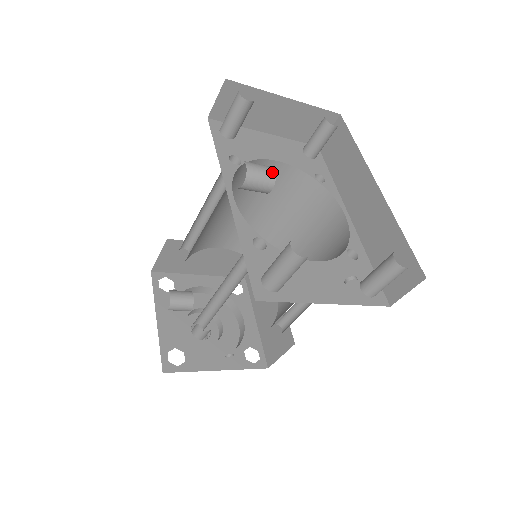
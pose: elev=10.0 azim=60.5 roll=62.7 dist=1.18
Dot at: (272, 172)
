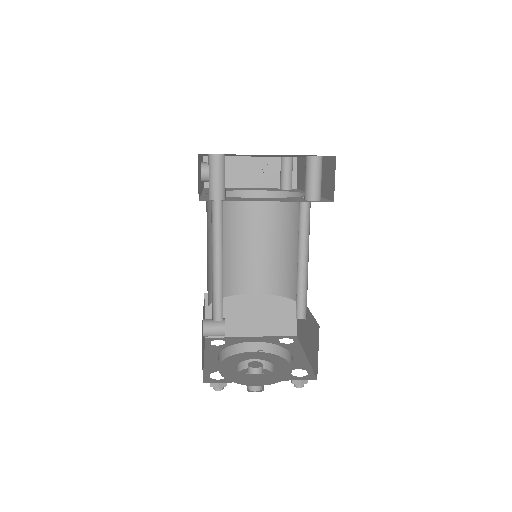
Dot at: occluded
